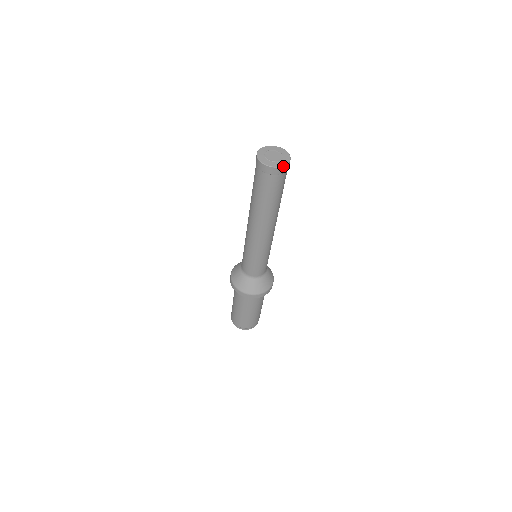
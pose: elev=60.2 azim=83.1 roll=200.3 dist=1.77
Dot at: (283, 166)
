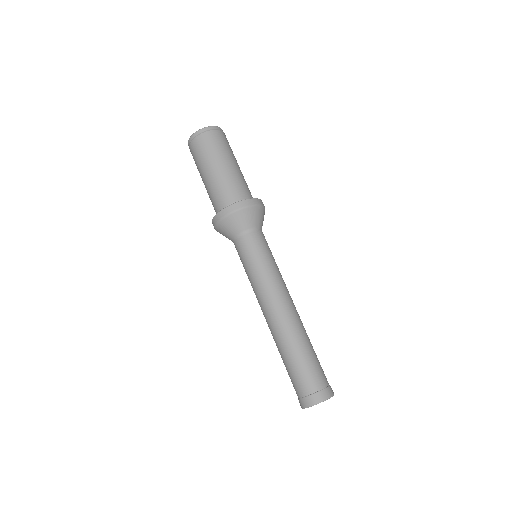
Dot at: occluded
